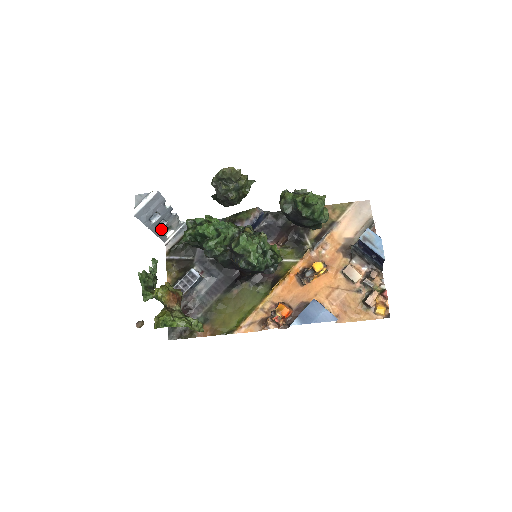
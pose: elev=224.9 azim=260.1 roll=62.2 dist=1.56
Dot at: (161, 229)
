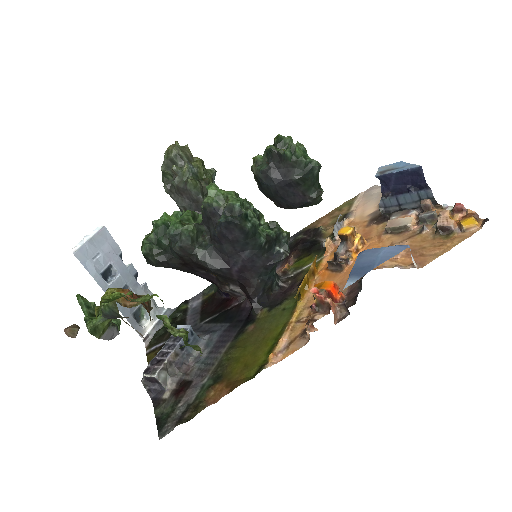
Dot at: occluded
